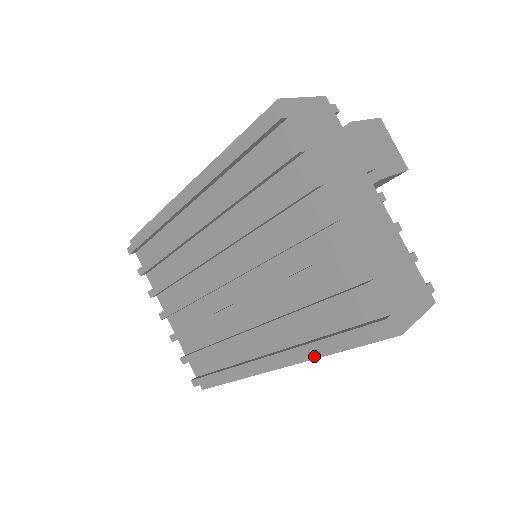
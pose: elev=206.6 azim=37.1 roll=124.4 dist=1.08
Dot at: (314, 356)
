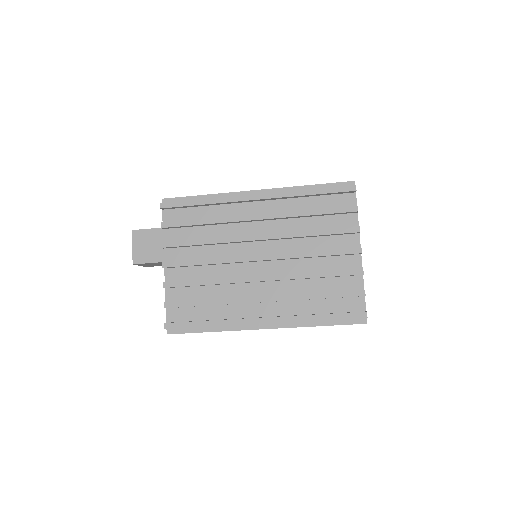
Dot at: (301, 325)
